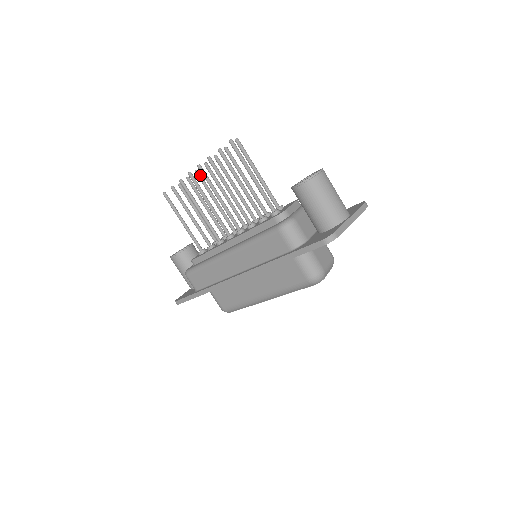
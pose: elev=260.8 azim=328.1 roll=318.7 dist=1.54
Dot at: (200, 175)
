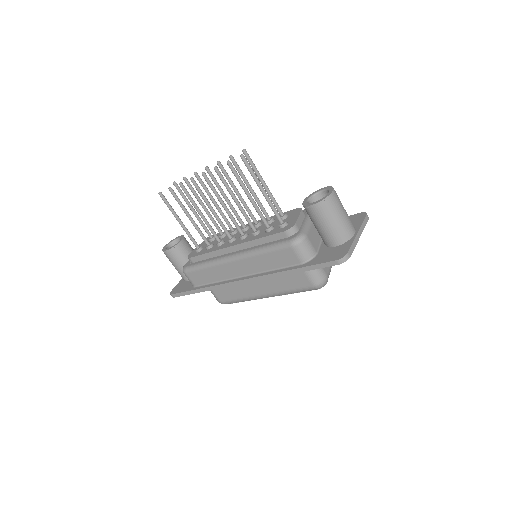
Dot at: (199, 177)
